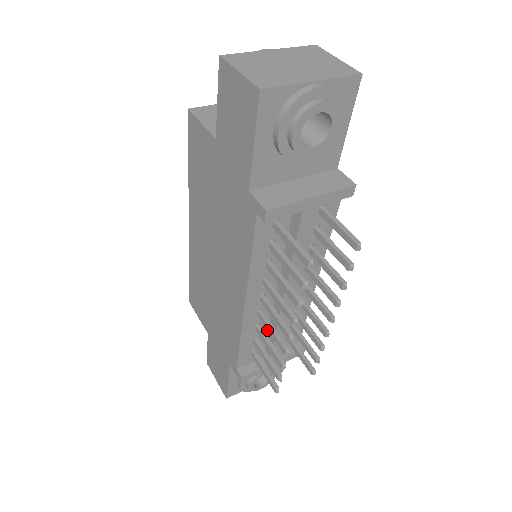
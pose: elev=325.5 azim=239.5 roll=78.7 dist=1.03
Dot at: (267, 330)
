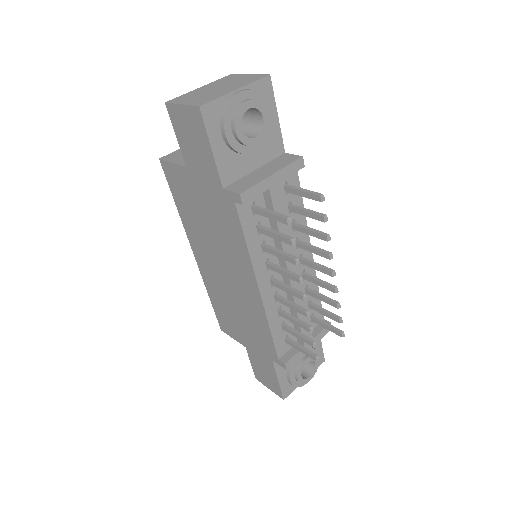
Dot at: (289, 313)
